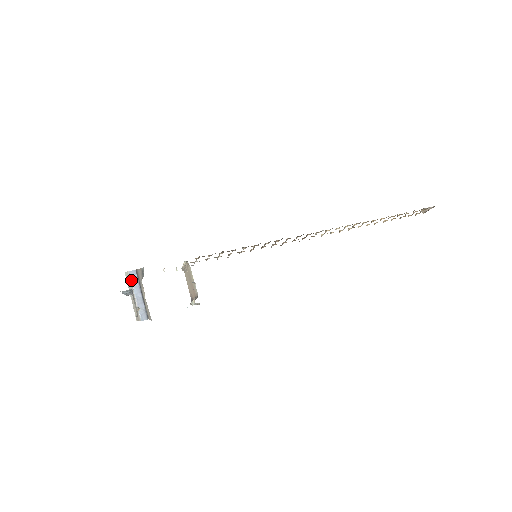
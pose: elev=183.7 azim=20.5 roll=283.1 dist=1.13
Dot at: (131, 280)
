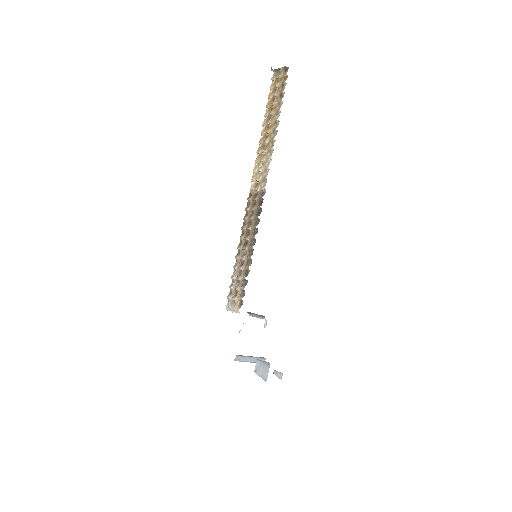
Dot at: occluded
